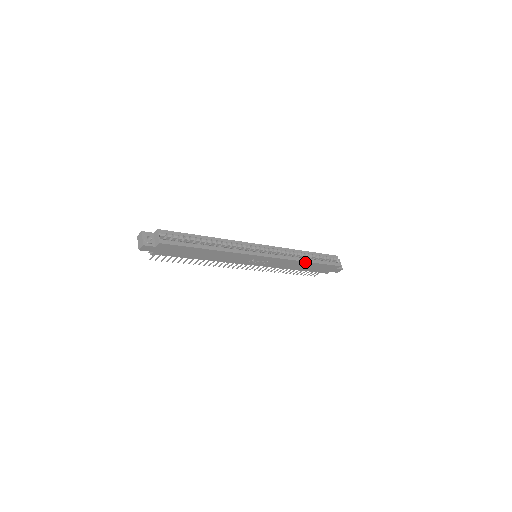
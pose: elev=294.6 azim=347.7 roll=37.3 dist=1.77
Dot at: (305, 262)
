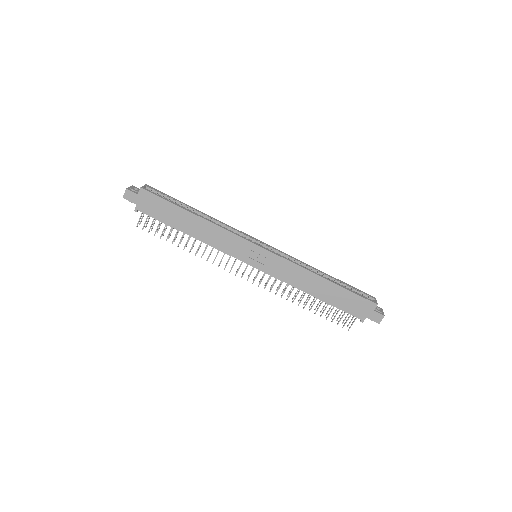
Dot at: (320, 278)
